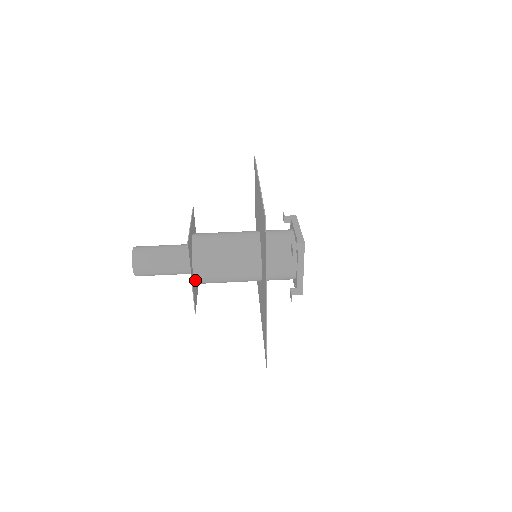
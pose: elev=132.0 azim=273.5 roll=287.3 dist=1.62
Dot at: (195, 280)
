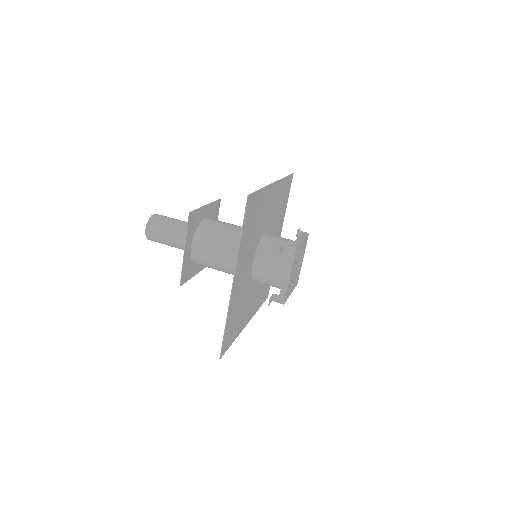
Dot at: (192, 256)
